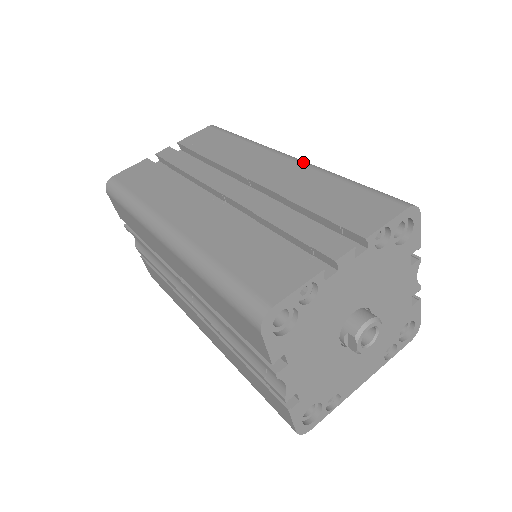
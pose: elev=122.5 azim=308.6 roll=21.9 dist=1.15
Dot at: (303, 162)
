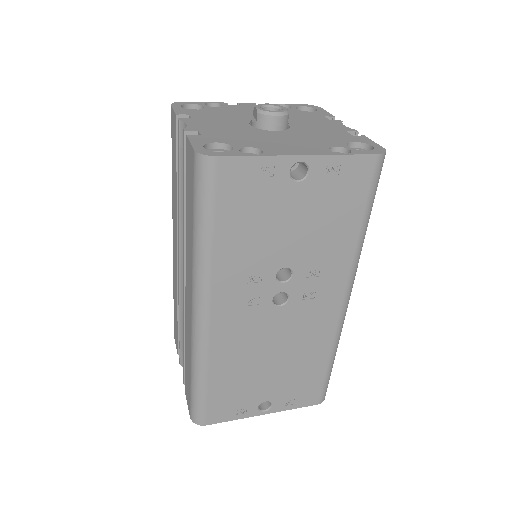
Dot at: occluded
